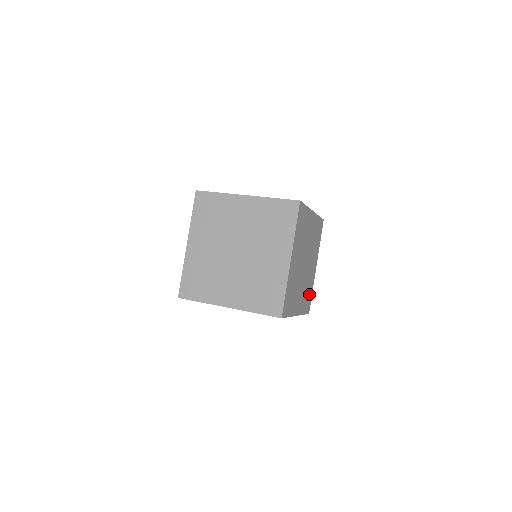
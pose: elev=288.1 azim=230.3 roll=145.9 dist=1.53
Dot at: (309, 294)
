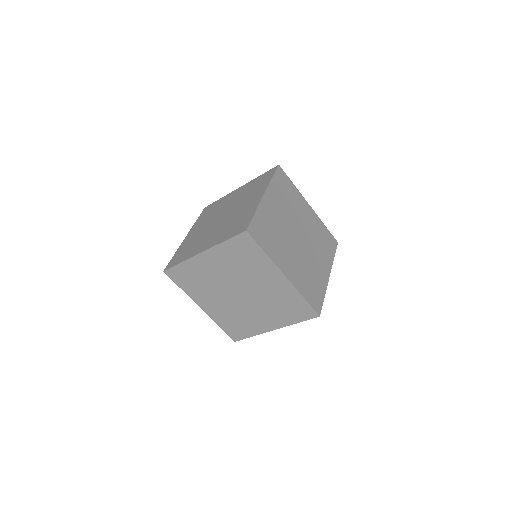
Dot at: (324, 235)
